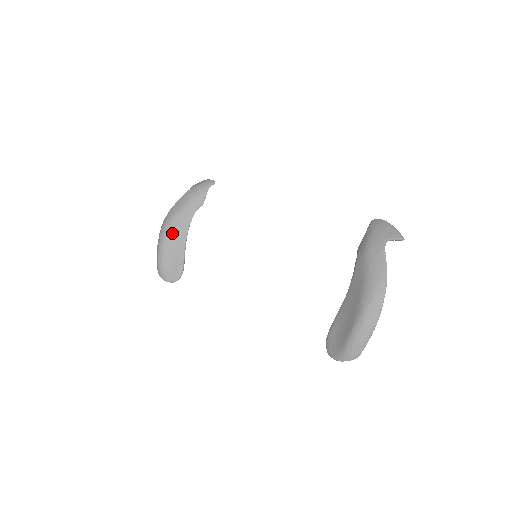
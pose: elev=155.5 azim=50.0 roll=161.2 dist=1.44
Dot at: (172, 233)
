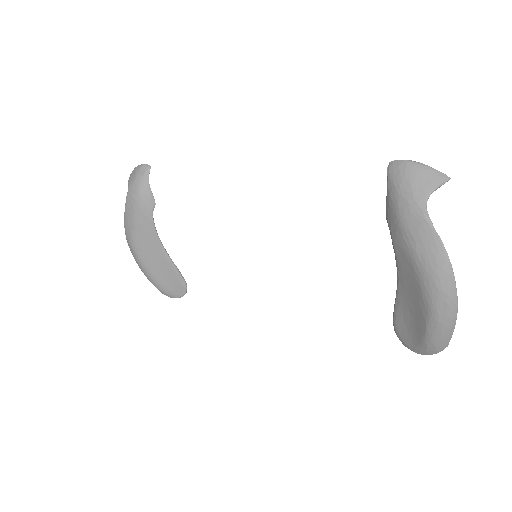
Dot at: (145, 252)
